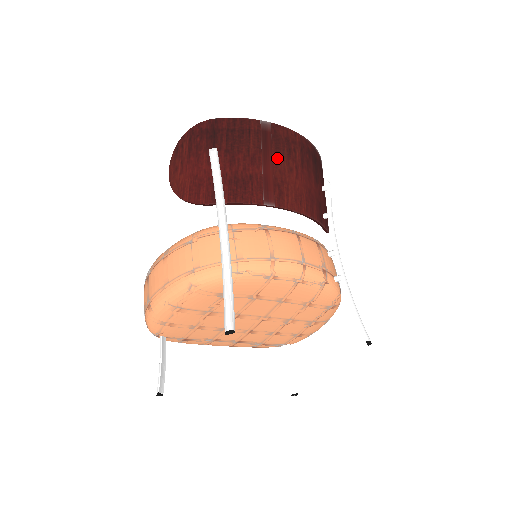
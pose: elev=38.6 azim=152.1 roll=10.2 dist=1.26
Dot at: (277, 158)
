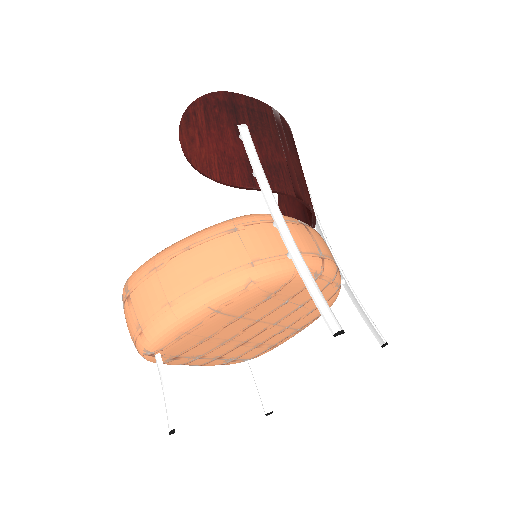
Dot at: (291, 151)
